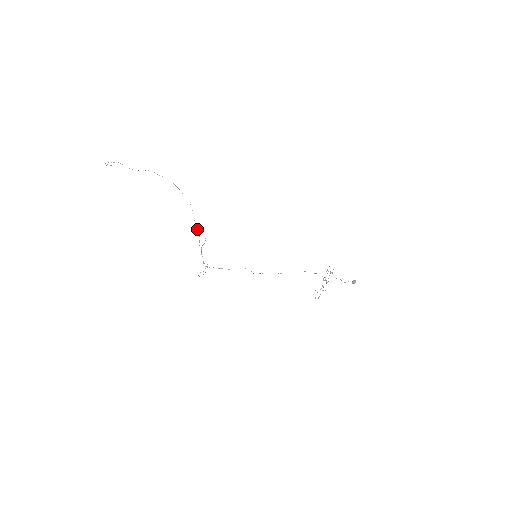
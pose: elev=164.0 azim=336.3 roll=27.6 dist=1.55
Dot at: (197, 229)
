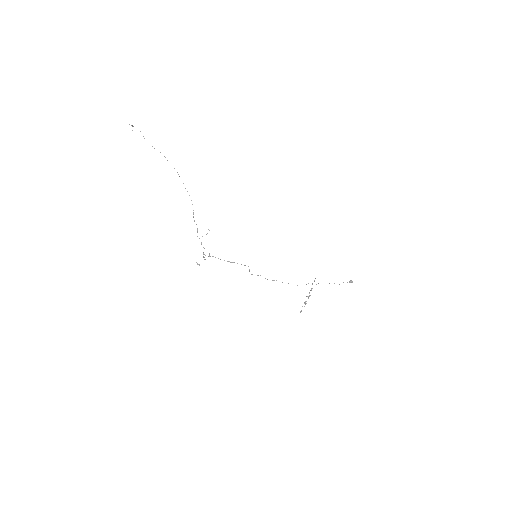
Dot at: occluded
